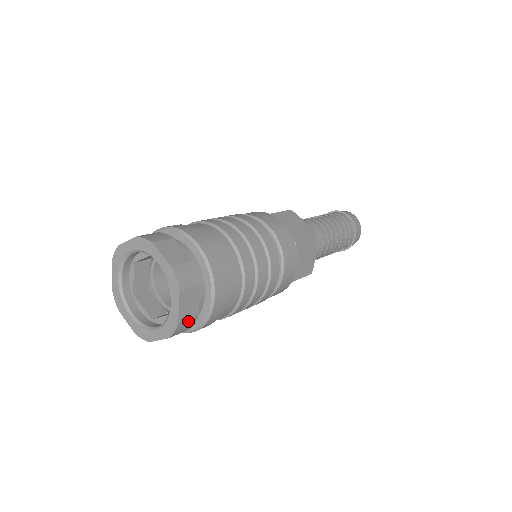
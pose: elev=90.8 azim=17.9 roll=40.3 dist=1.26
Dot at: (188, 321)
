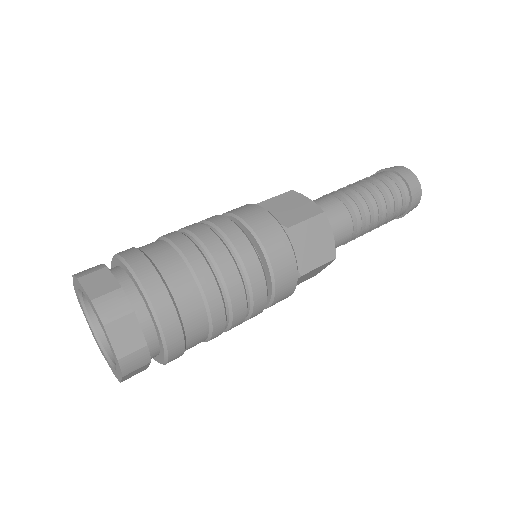
Dot at: occluded
